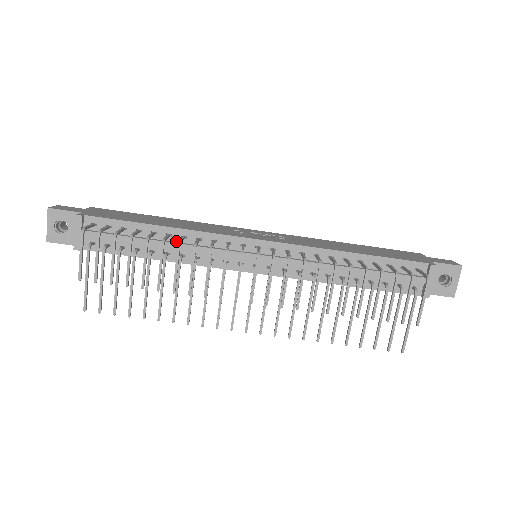
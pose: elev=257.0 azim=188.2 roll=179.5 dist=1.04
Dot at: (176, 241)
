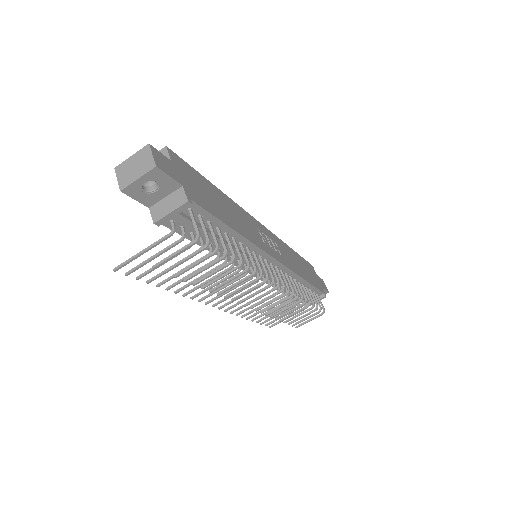
Dot at: (233, 244)
